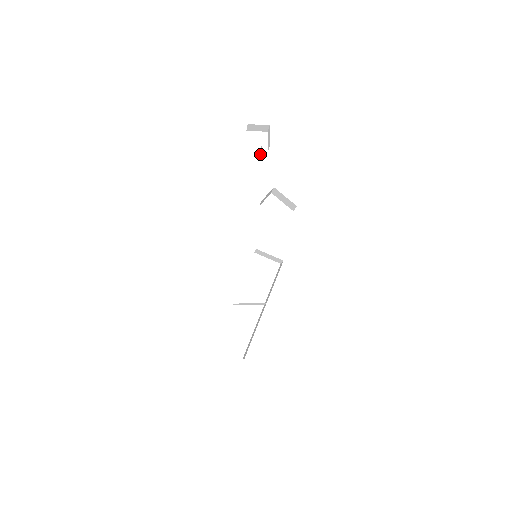
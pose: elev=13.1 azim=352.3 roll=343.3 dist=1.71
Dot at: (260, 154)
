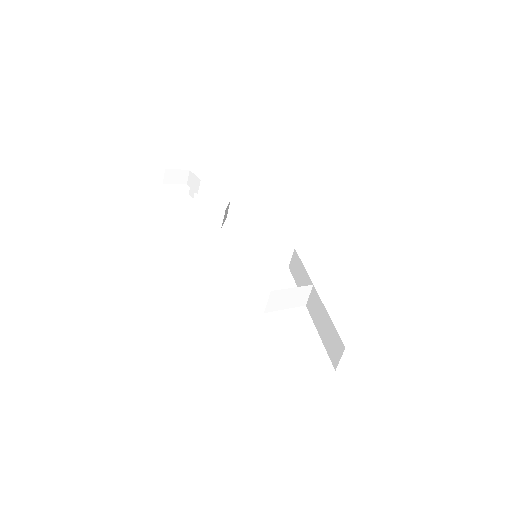
Dot at: (192, 193)
